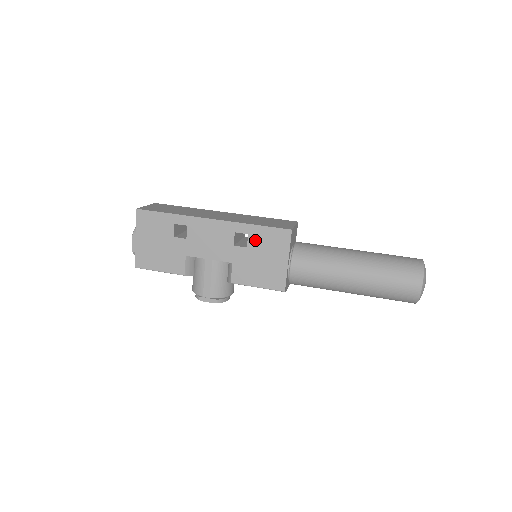
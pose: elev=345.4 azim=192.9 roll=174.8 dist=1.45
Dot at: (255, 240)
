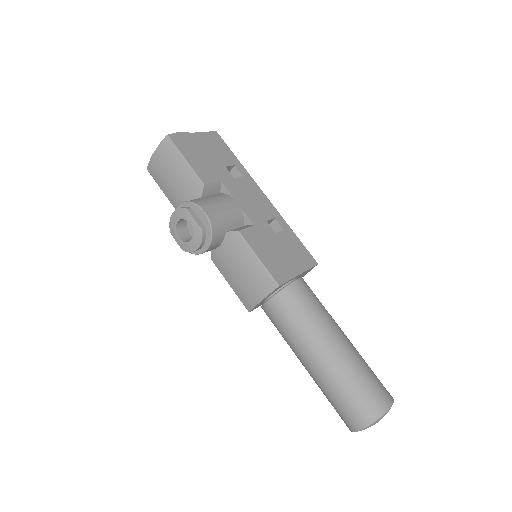
Dot at: (286, 237)
